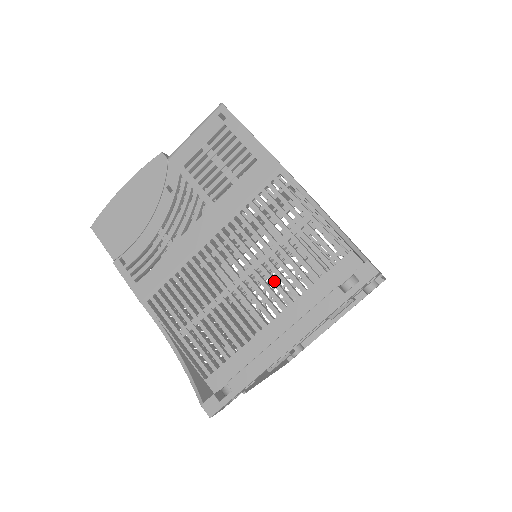
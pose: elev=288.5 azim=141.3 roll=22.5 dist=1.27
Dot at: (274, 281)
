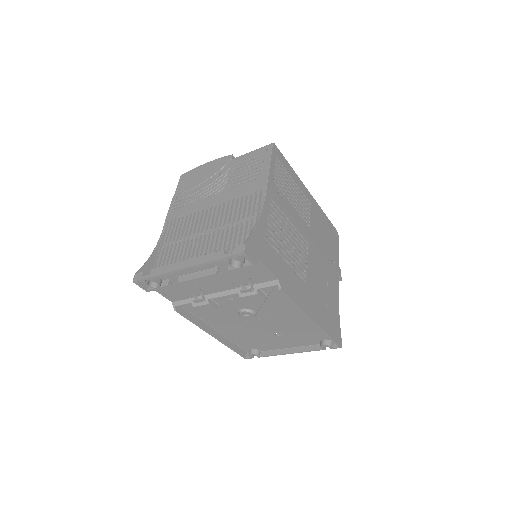
Dot at: (215, 241)
